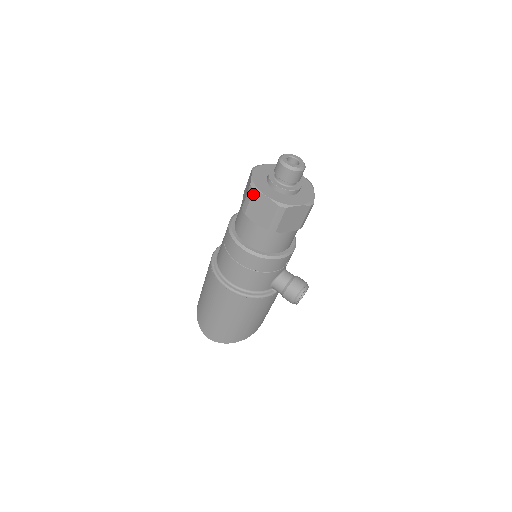
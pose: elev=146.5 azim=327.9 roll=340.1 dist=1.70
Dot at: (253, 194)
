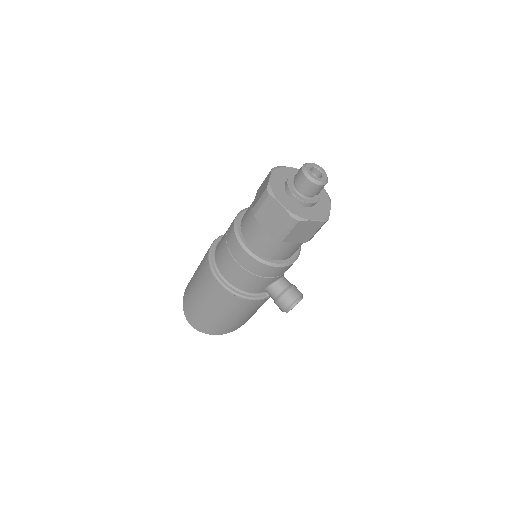
Dot at: (267, 198)
